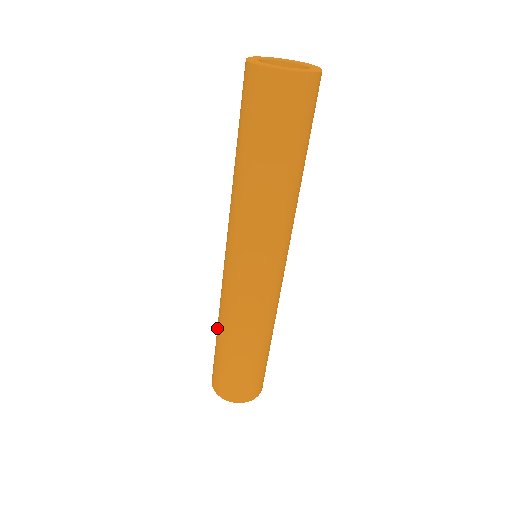
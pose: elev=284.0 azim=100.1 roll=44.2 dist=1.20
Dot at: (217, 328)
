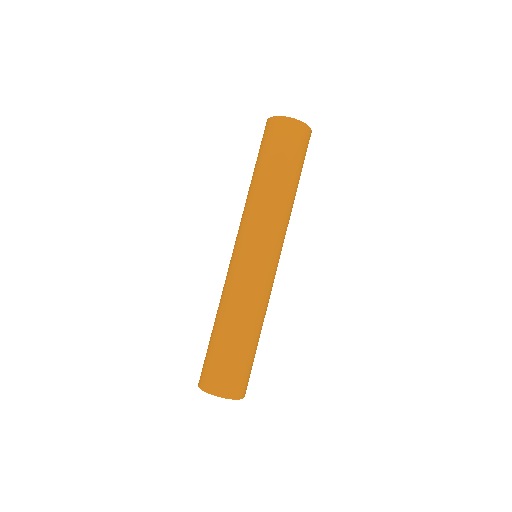
Dot at: occluded
